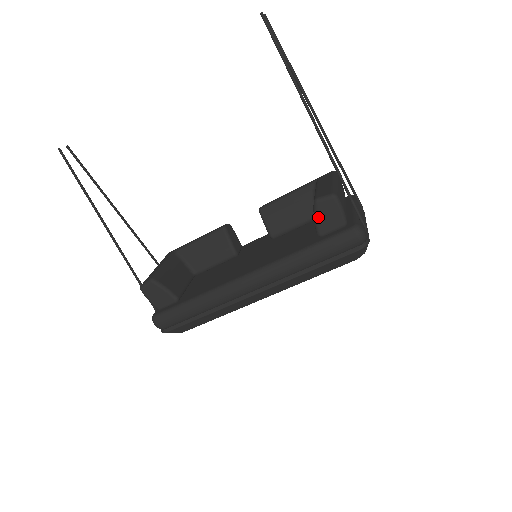
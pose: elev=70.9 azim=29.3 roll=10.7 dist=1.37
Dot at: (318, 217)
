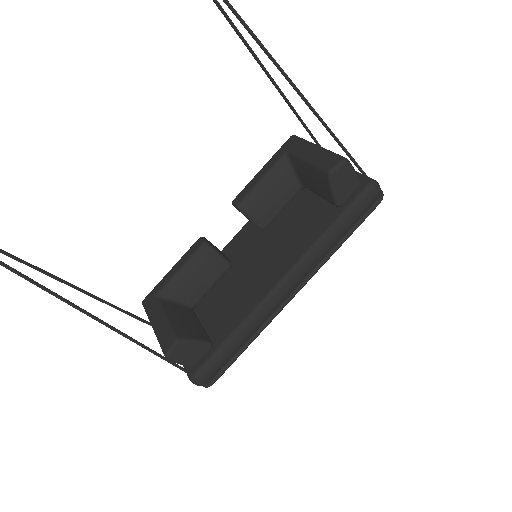
Dot at: (336, 188)
